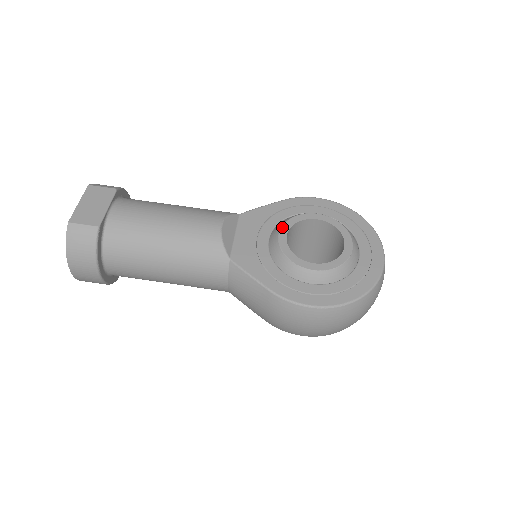
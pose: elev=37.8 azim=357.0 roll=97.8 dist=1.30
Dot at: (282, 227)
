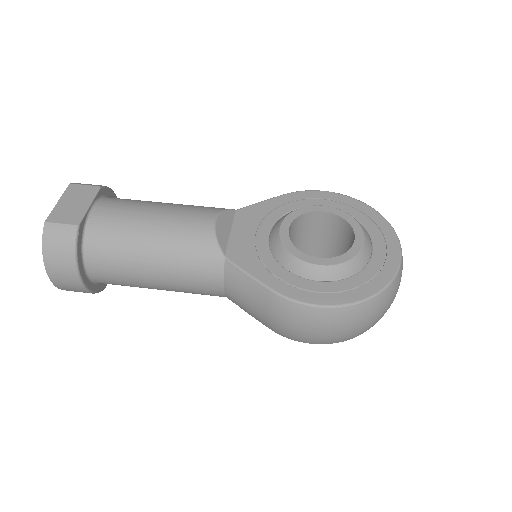
Dot at: (283, 221)
